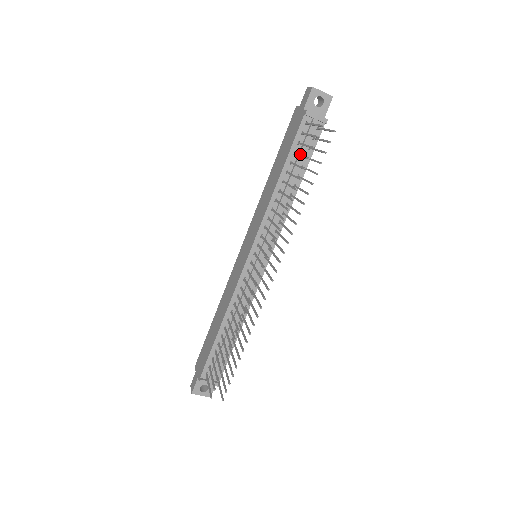
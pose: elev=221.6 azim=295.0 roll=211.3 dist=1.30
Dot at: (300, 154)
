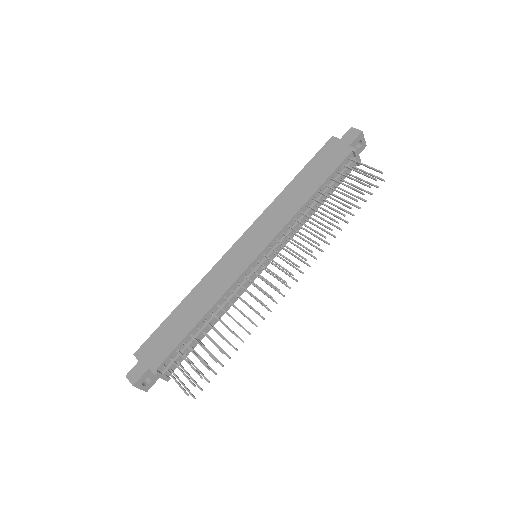
Dot at: occluded
